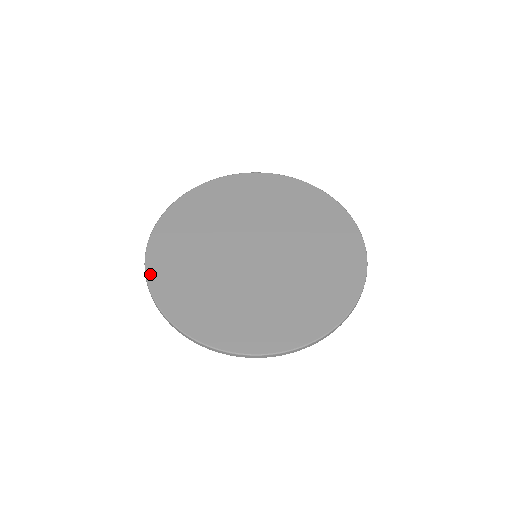
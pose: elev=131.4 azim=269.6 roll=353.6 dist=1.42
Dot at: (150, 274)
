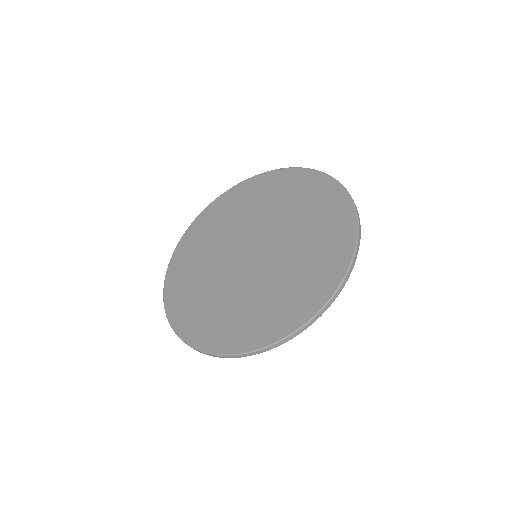
Dot at: (191, 341)
